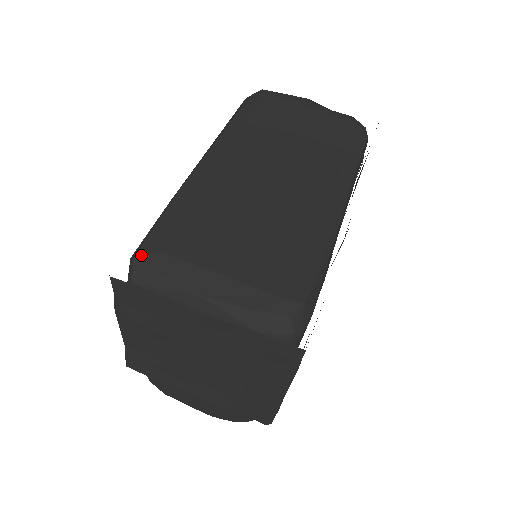
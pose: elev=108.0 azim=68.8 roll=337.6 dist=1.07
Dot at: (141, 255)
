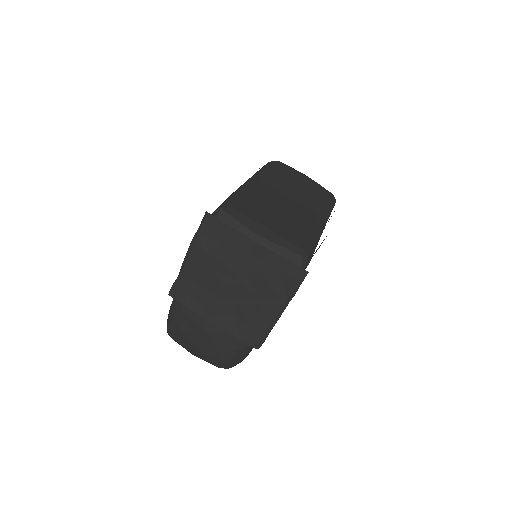
Dot at: (224, 207)
